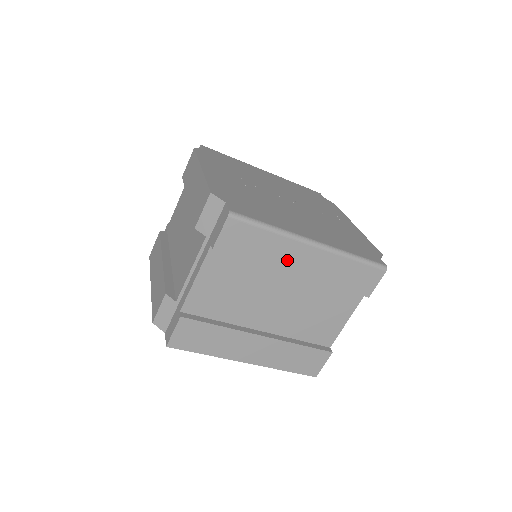
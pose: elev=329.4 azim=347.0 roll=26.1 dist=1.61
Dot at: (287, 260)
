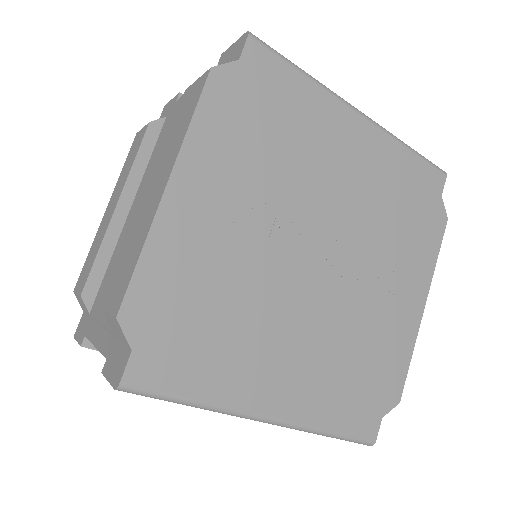
Dot at: occluded
